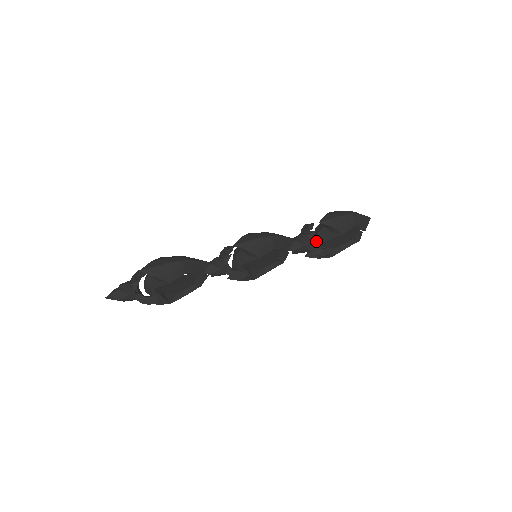
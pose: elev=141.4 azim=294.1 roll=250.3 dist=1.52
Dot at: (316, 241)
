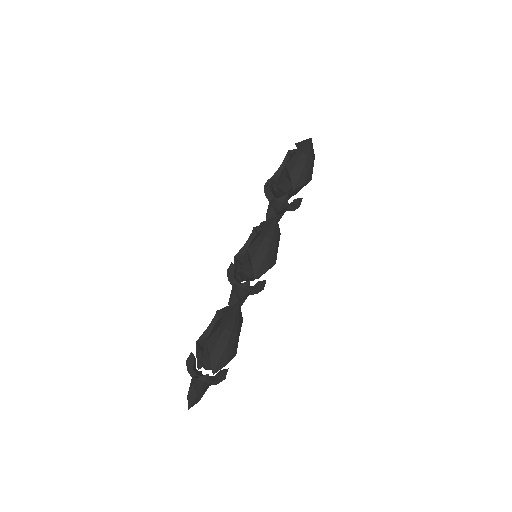
Dot at: occluded
